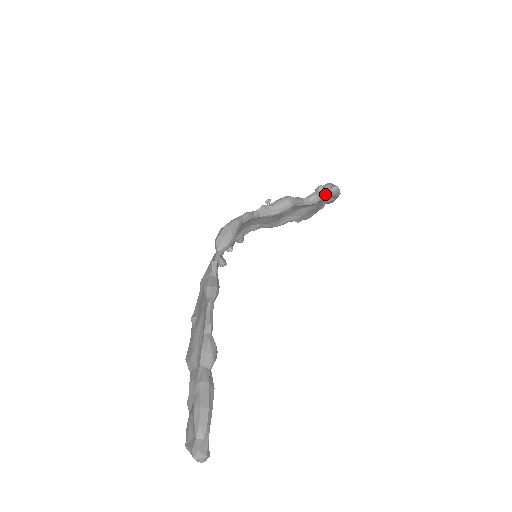
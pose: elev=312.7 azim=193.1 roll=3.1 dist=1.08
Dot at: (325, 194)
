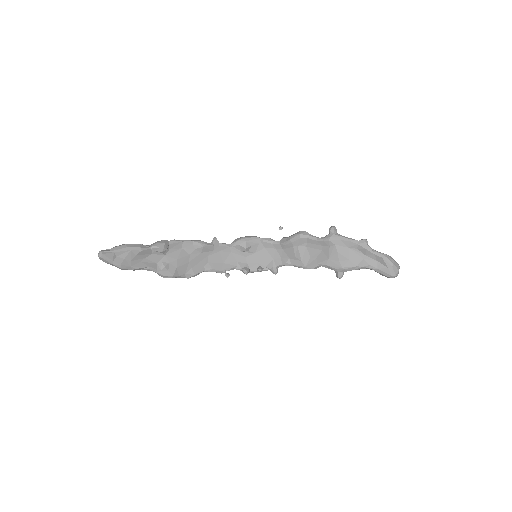
Dot at: (342, 236)
